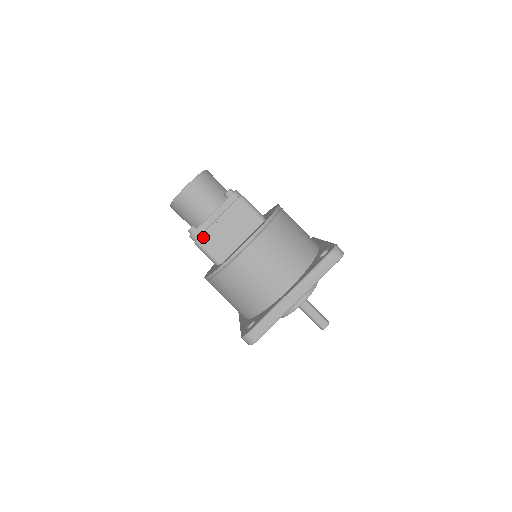
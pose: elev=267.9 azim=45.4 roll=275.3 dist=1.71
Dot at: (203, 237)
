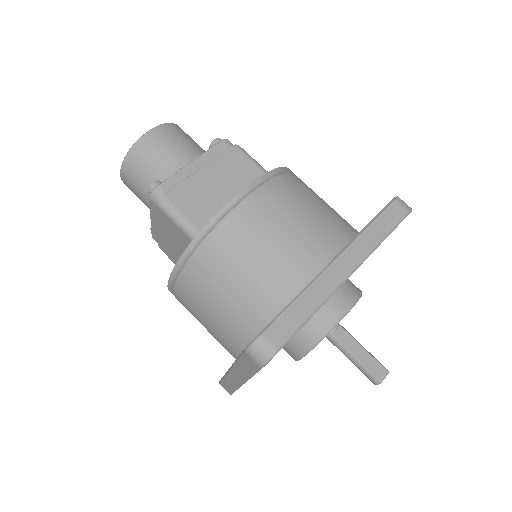
Dot at: (174, 193)
